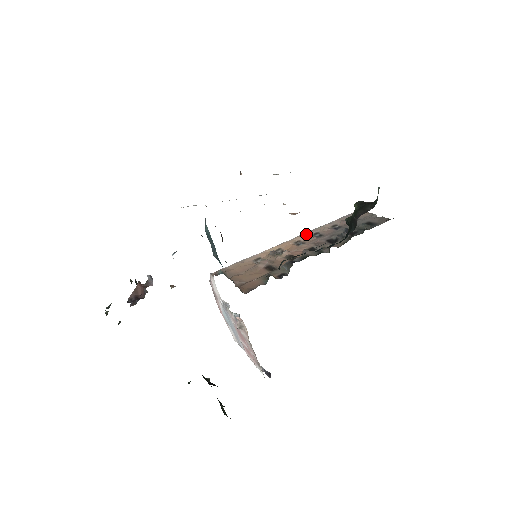
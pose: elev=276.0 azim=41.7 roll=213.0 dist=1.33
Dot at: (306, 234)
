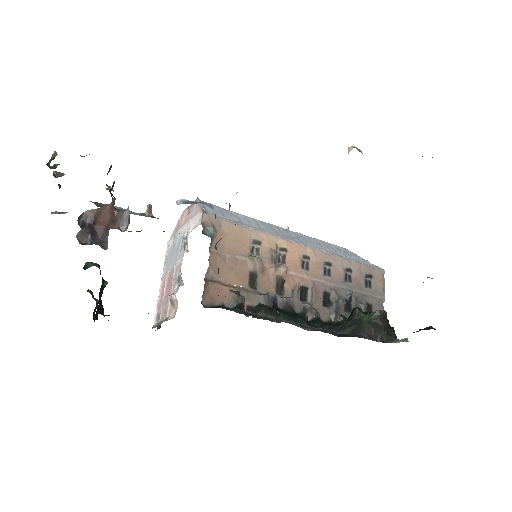
Dot at: (322, 255)
